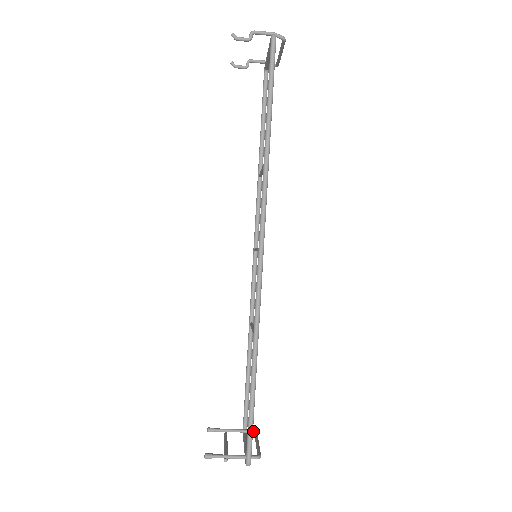
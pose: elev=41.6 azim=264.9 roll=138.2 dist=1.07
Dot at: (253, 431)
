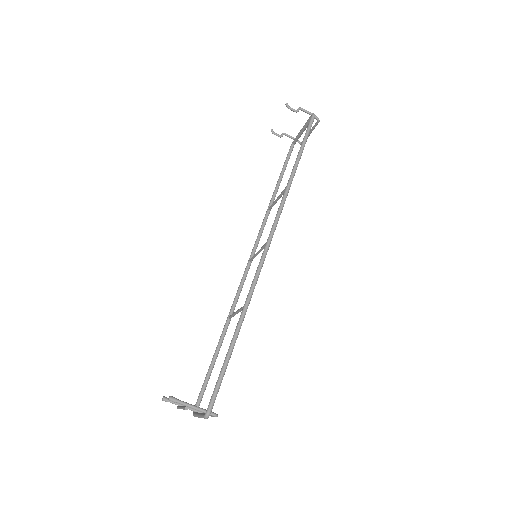
Dot at: occluded
